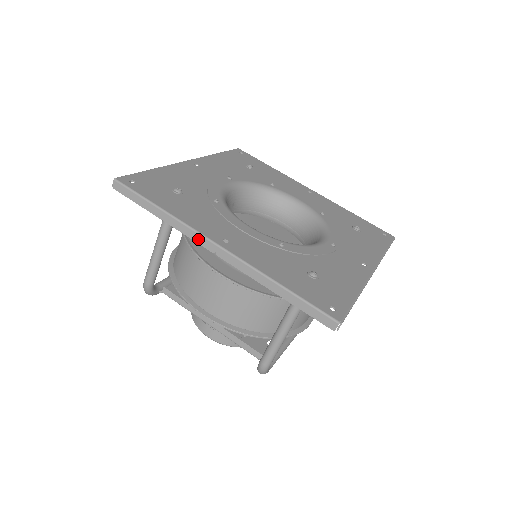
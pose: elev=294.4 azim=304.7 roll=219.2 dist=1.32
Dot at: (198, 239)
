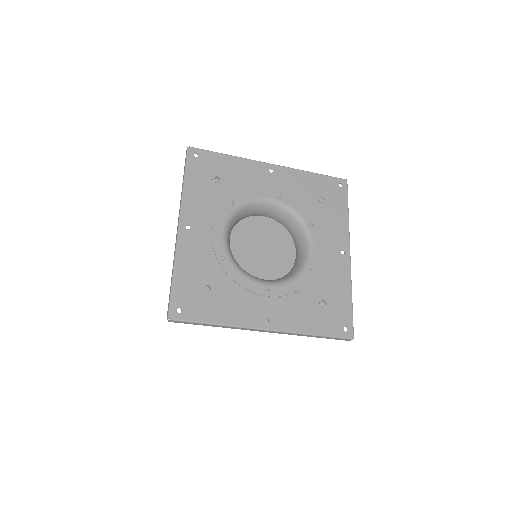
Dot at: (179, 213)
